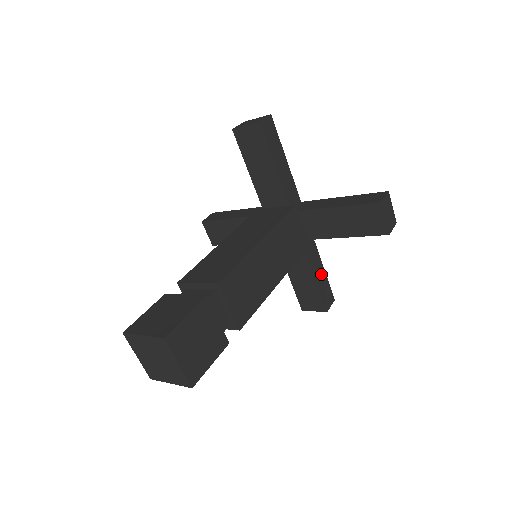
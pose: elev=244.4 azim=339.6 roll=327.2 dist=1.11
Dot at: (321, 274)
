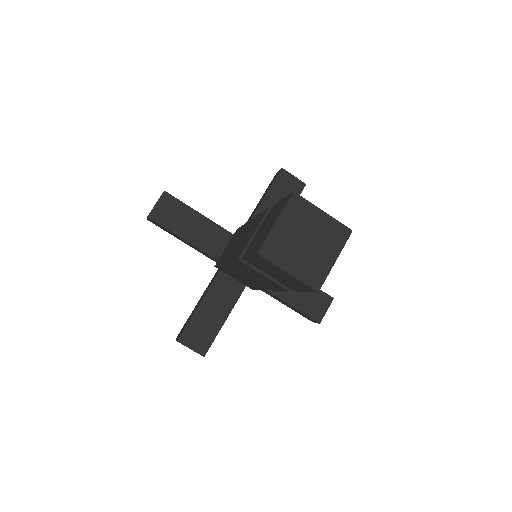
Dot at: occluded
